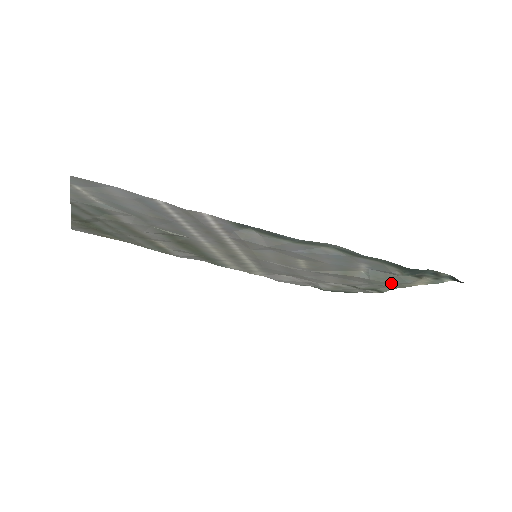
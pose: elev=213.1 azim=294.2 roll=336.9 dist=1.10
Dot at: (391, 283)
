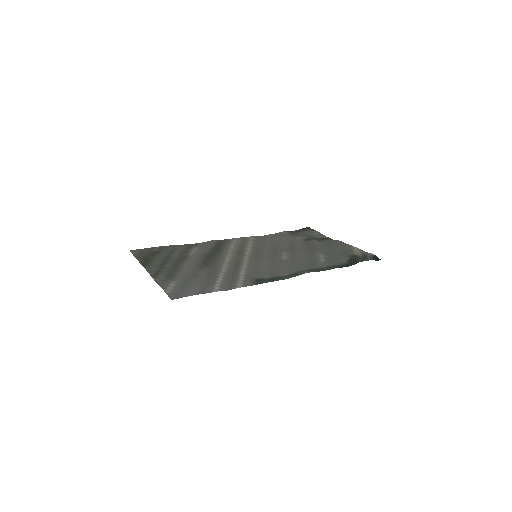
Dot at: (338, 250)
